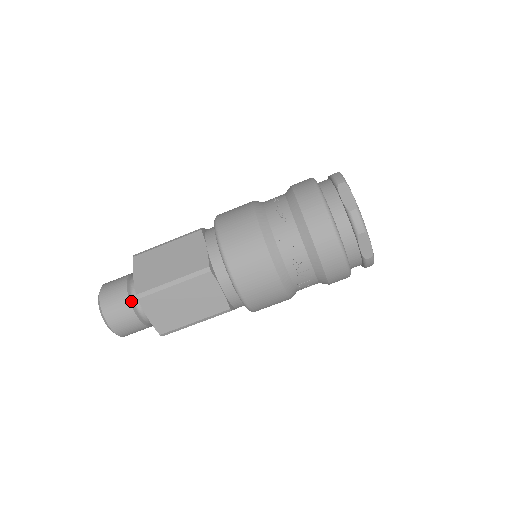
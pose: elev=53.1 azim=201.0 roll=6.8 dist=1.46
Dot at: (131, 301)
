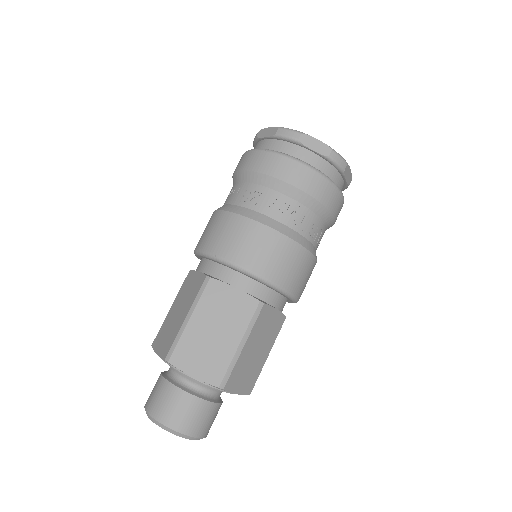
Dot at: (172, 382)
